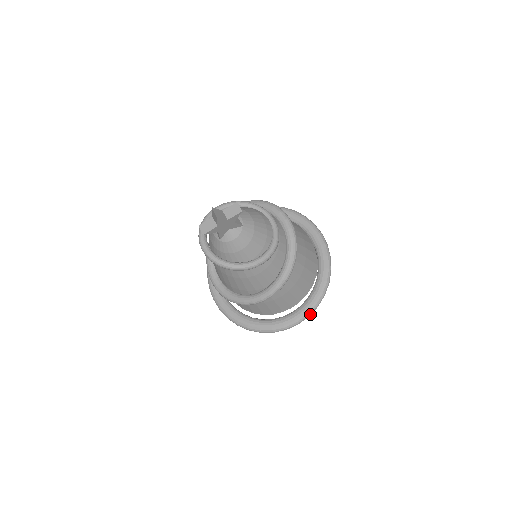
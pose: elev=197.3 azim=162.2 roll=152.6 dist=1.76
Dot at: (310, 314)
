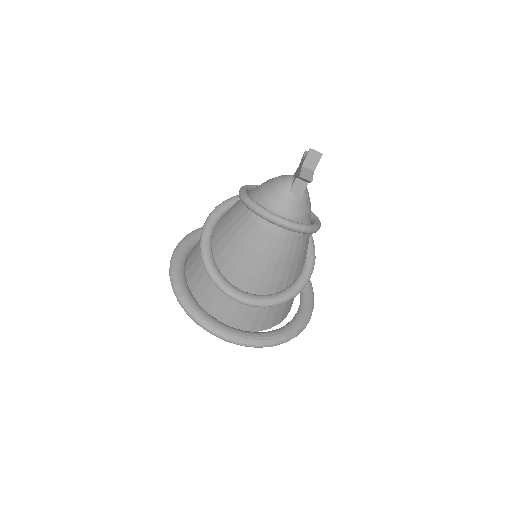
Dot at: (313, 294)
